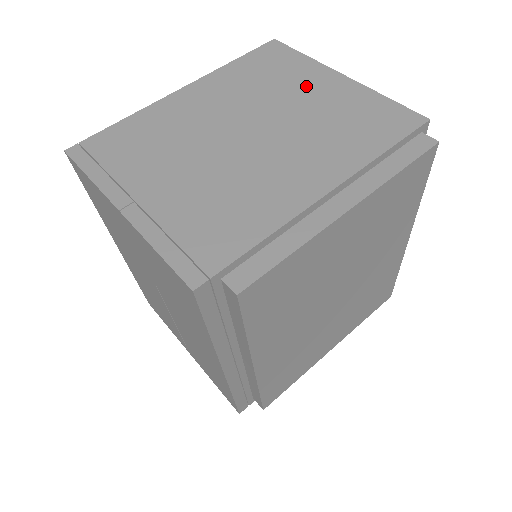
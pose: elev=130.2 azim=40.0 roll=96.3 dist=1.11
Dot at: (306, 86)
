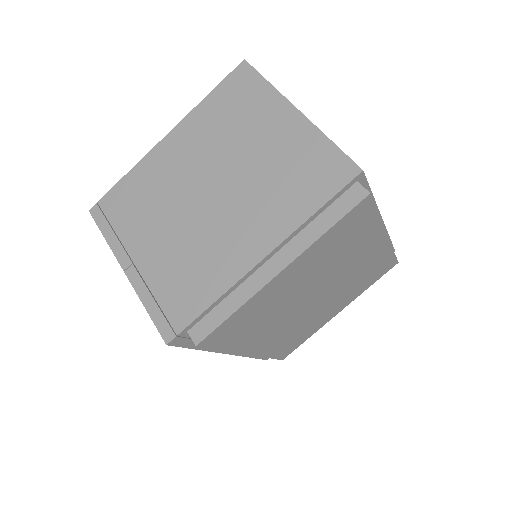
Dot at: (263, 128)
